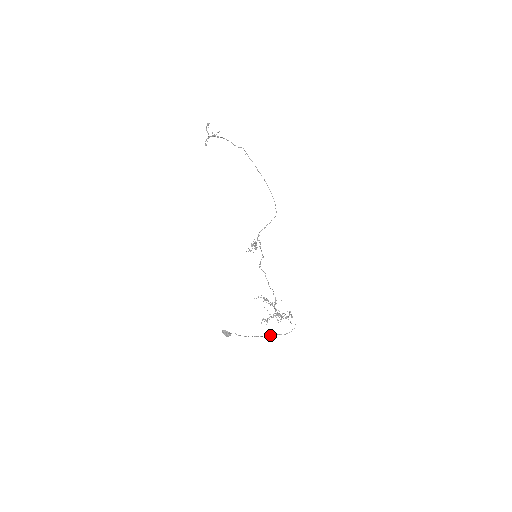
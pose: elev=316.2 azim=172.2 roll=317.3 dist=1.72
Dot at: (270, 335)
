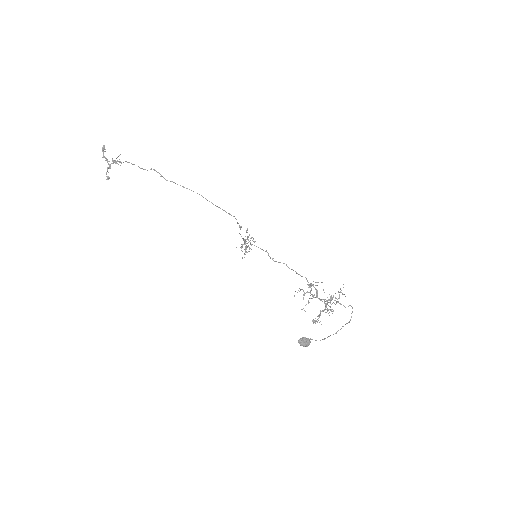
Dot at: (338, 330)
